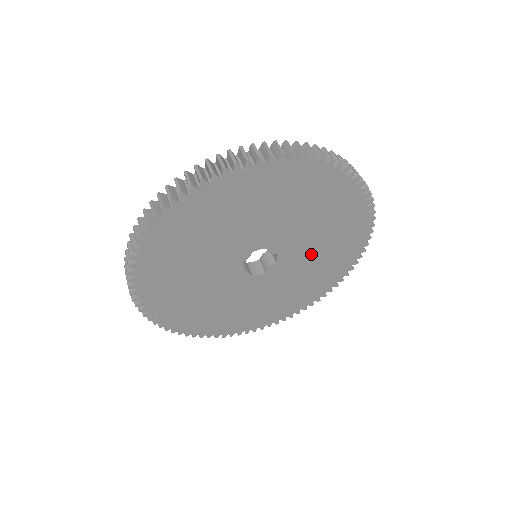
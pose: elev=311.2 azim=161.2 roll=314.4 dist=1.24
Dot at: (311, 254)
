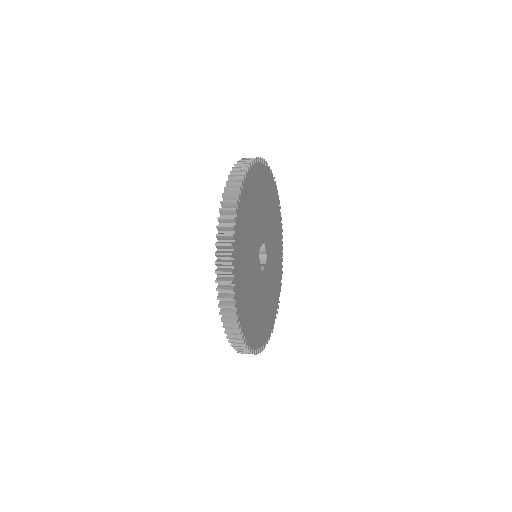
Dot at: (272, 271)
